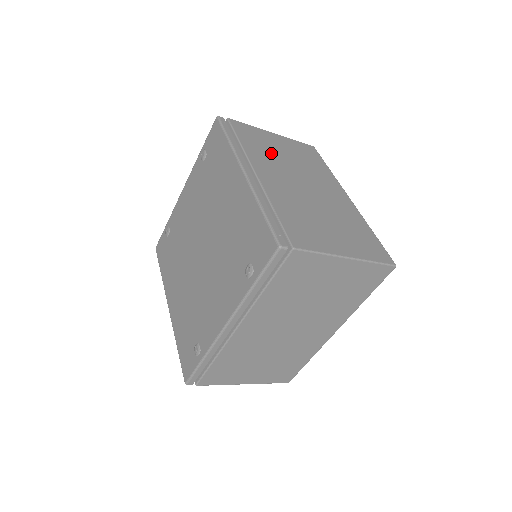
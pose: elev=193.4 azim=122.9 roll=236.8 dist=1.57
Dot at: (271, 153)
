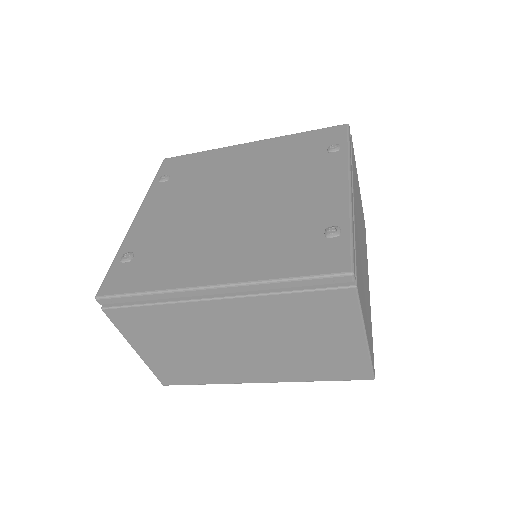
Dot at: occluded
